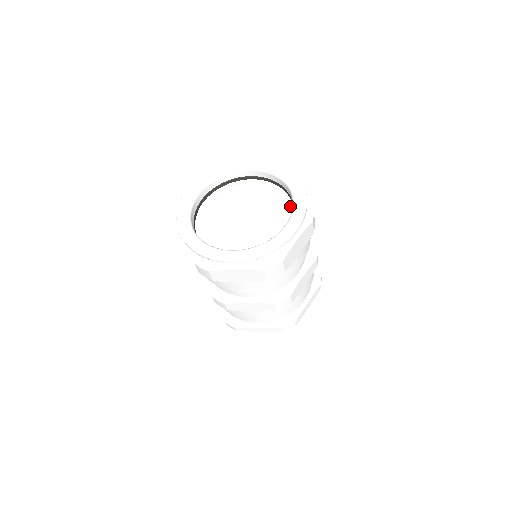
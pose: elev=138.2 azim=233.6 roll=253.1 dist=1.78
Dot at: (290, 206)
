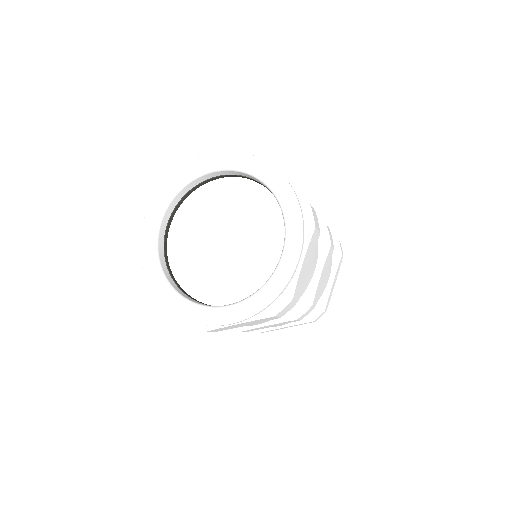
Dot at: occluded
